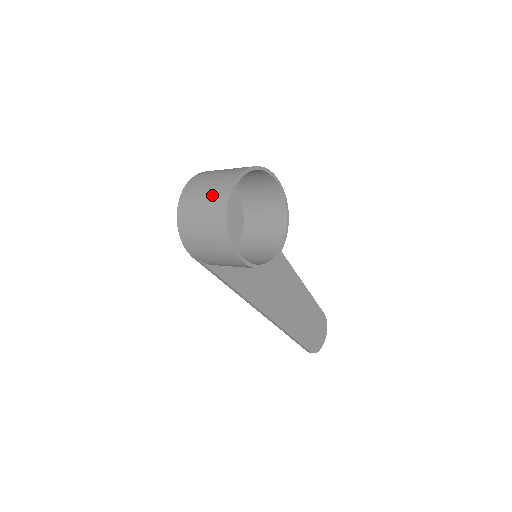
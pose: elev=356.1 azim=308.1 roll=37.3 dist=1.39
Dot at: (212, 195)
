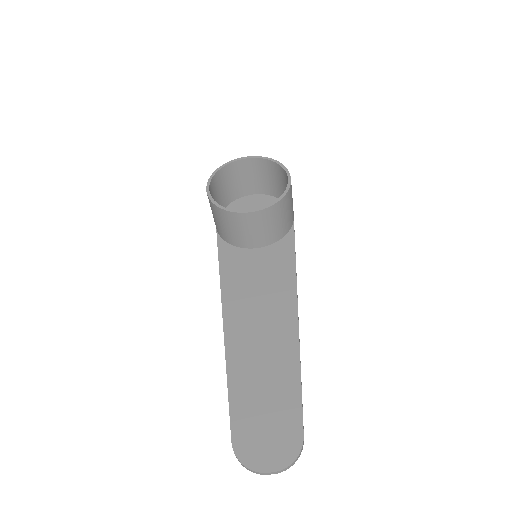
Dot at: (240, 172)
